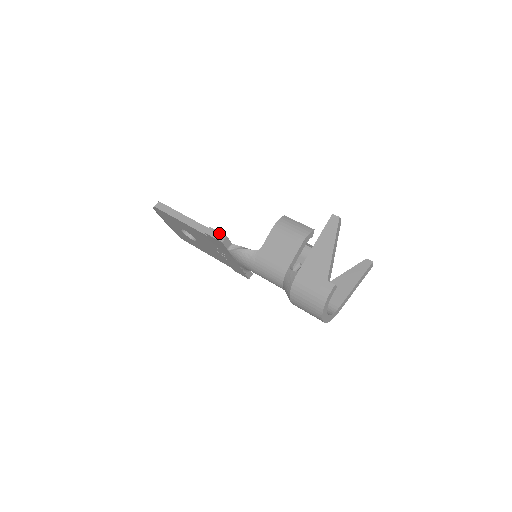
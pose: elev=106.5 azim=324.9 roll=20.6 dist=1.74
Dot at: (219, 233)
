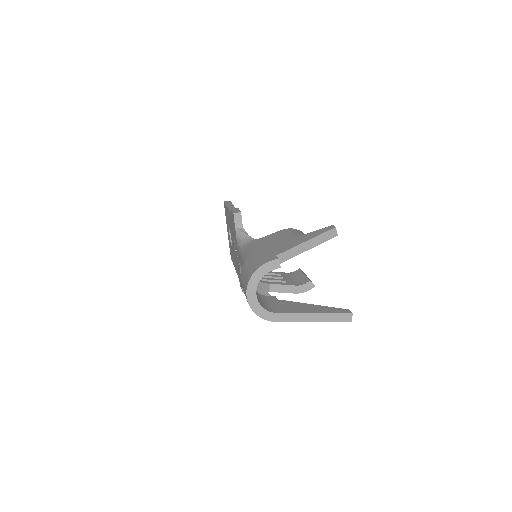
Dot at: (239, 210)
